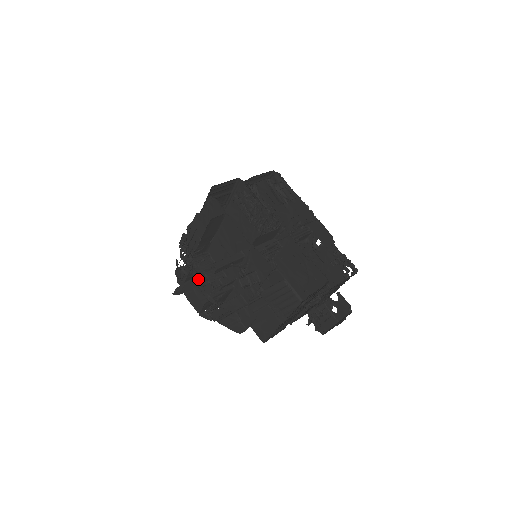
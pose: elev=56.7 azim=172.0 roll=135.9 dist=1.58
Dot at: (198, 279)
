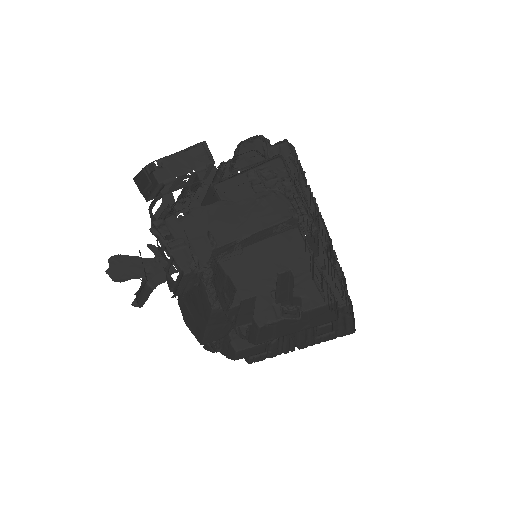
Dot at: (224, 304)
